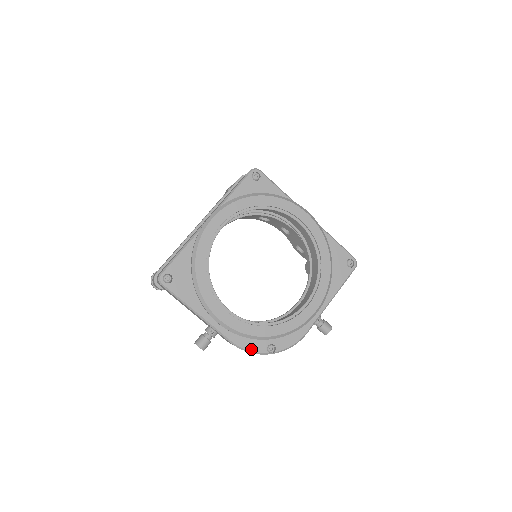
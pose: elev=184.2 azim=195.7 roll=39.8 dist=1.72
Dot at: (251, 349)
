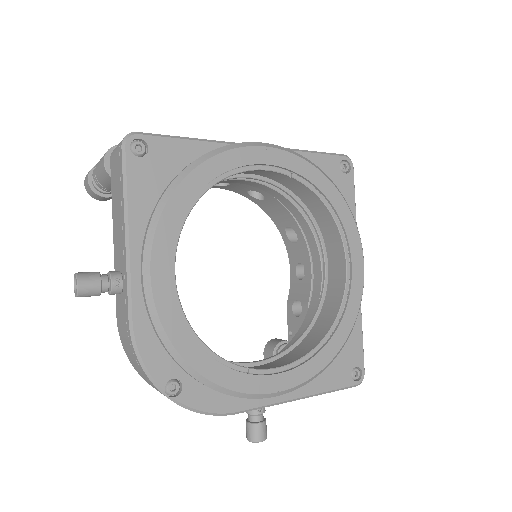
Dot at: (147, 359)
